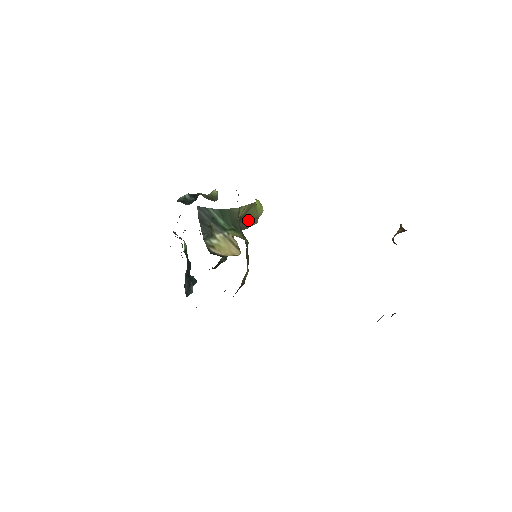
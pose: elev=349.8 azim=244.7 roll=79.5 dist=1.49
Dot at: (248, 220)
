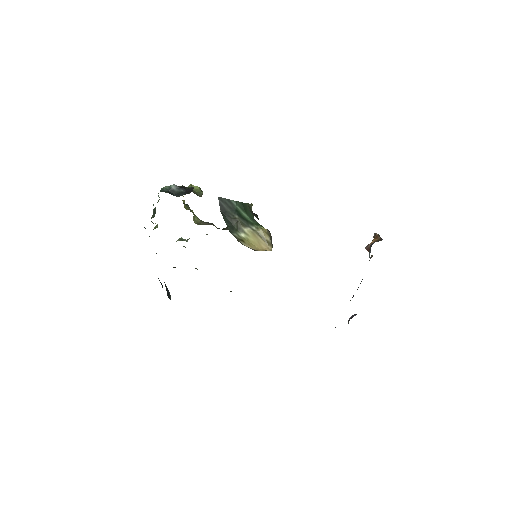
Dot at: occluded
